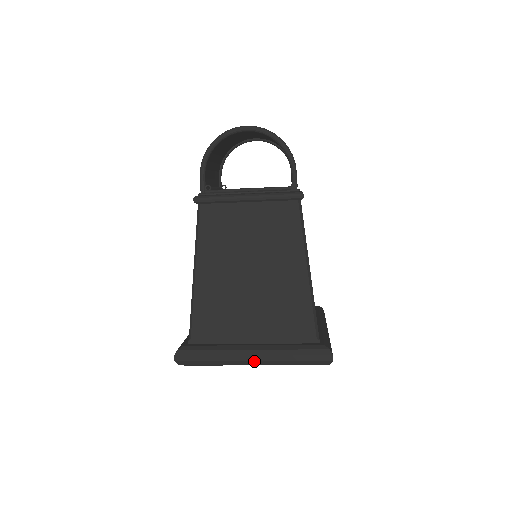
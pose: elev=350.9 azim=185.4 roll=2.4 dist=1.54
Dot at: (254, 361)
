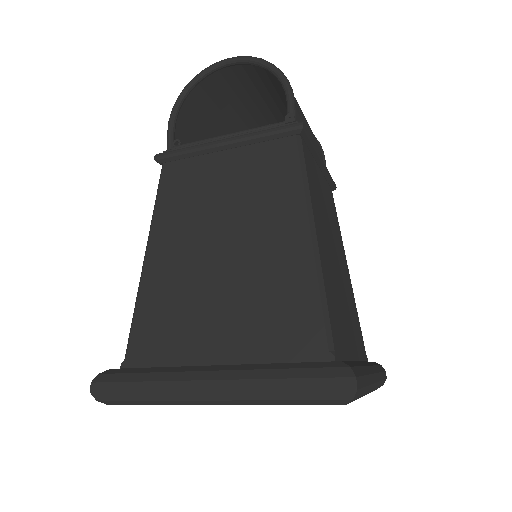
Dot at: (212, 391)
